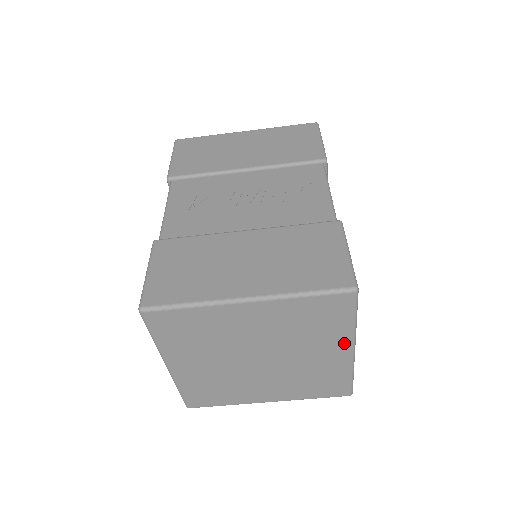
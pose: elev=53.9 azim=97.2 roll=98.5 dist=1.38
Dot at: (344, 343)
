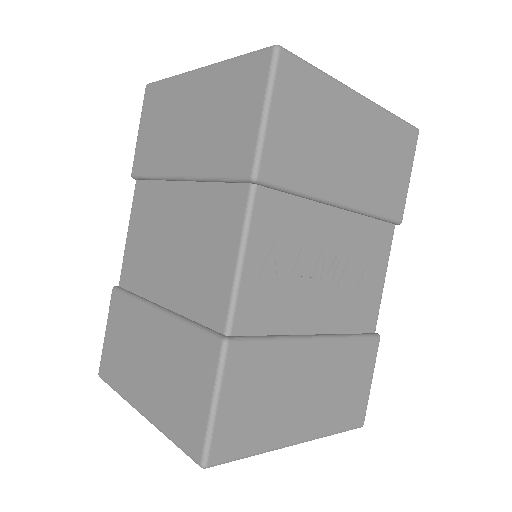
Dot at: occluded
